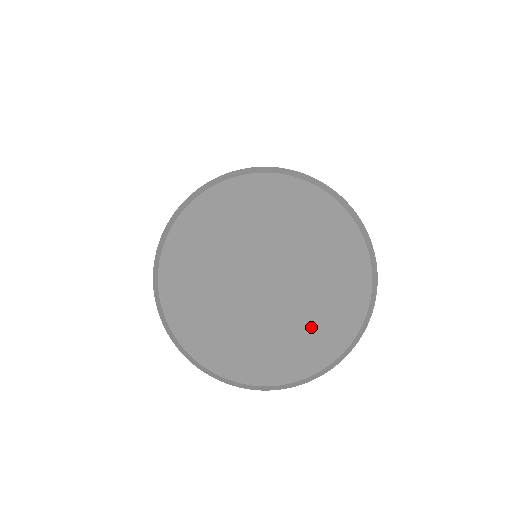
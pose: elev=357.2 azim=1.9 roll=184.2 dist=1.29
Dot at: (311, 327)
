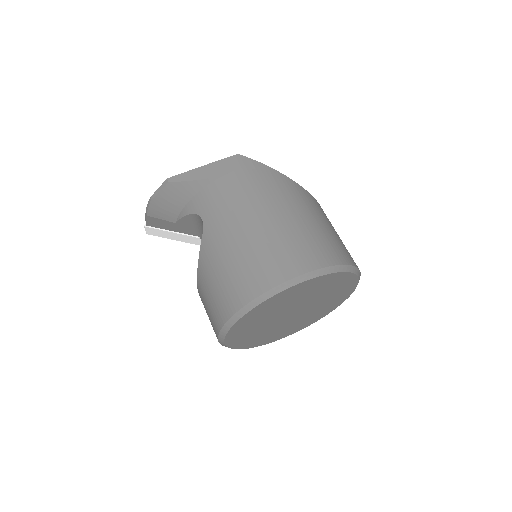
Dot at: (322, 309)
